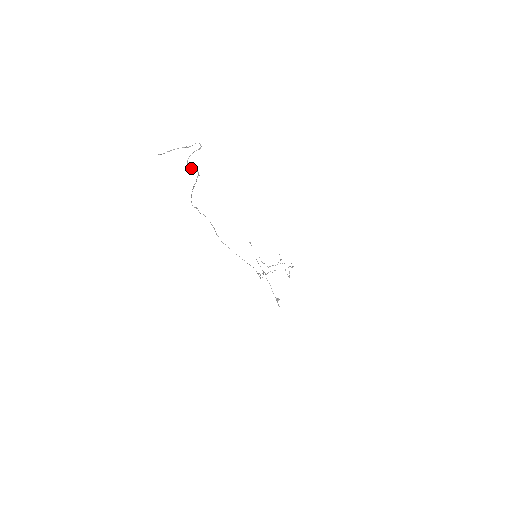
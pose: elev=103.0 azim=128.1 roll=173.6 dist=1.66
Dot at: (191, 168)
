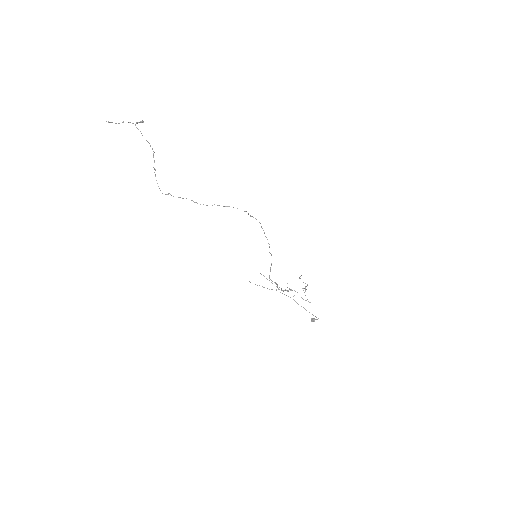
Dot at: occluded
